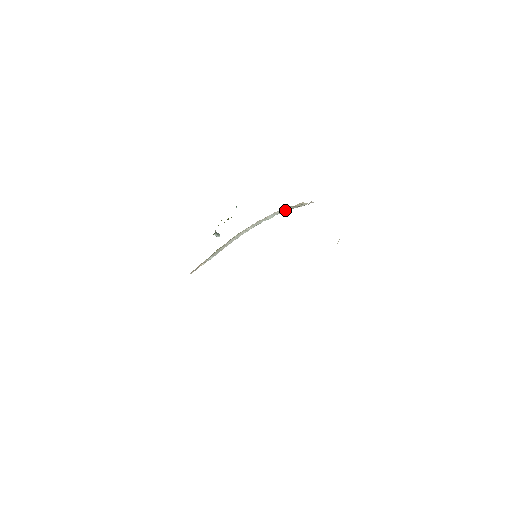
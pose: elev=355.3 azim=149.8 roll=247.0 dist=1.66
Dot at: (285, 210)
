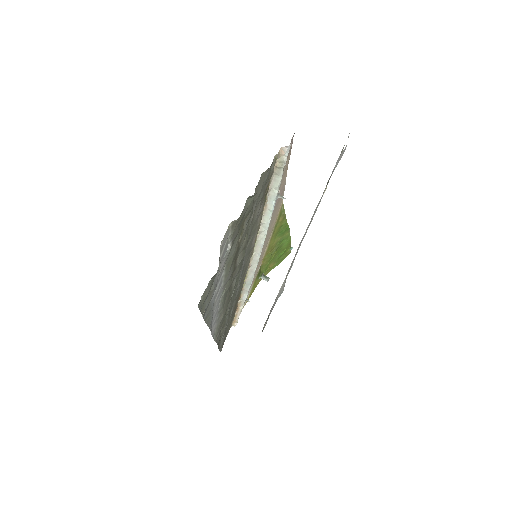
Dot at: (276, 185)
